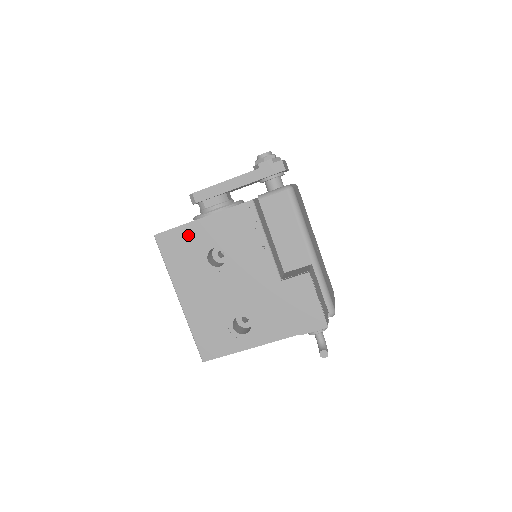
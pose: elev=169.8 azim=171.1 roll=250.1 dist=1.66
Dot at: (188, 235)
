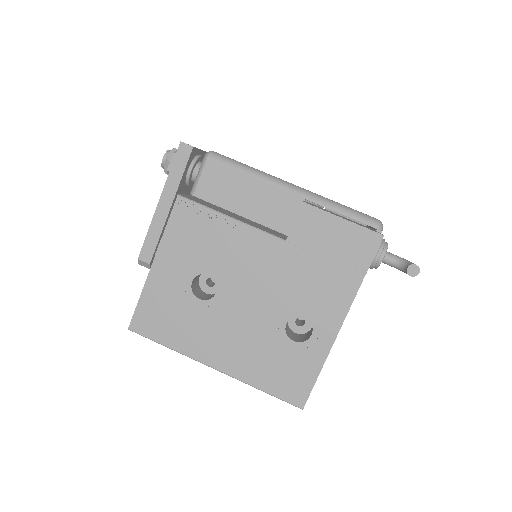
Dot at: (157, 295)
